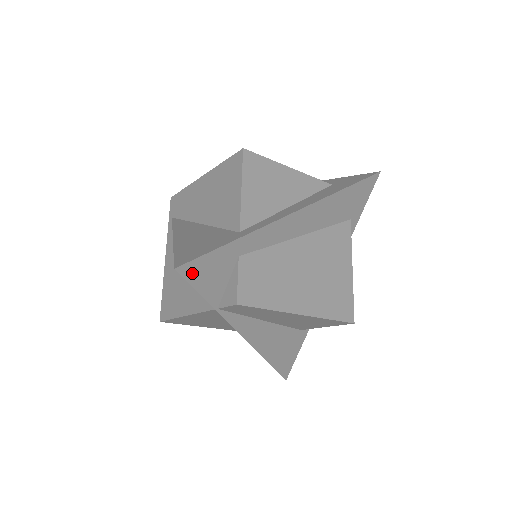
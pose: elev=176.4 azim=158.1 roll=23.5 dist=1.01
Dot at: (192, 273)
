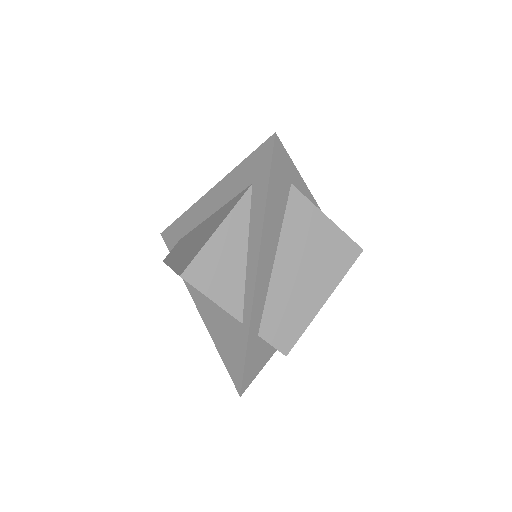
Dot at: (248, 380)
